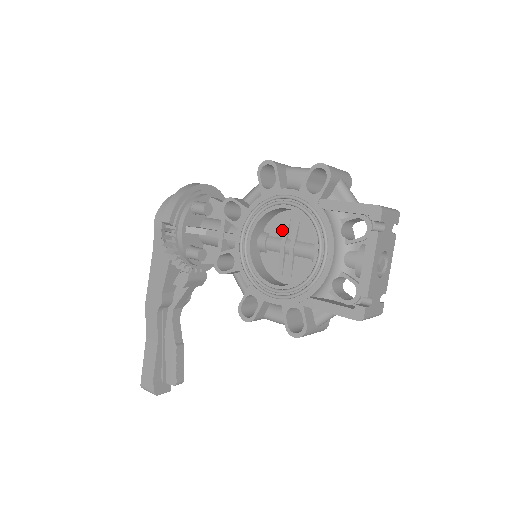
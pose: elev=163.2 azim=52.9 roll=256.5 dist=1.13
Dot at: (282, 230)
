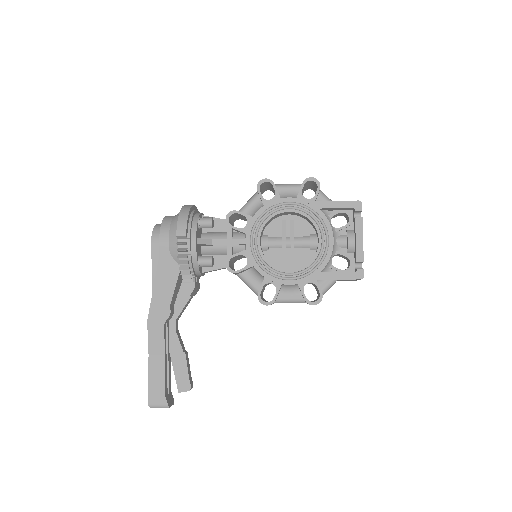
Dot at: (280, 231)
